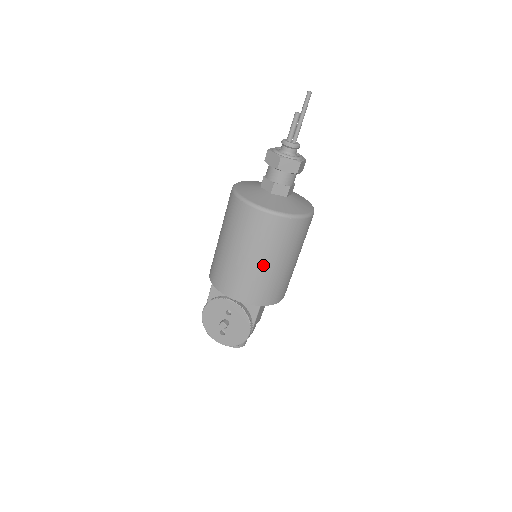
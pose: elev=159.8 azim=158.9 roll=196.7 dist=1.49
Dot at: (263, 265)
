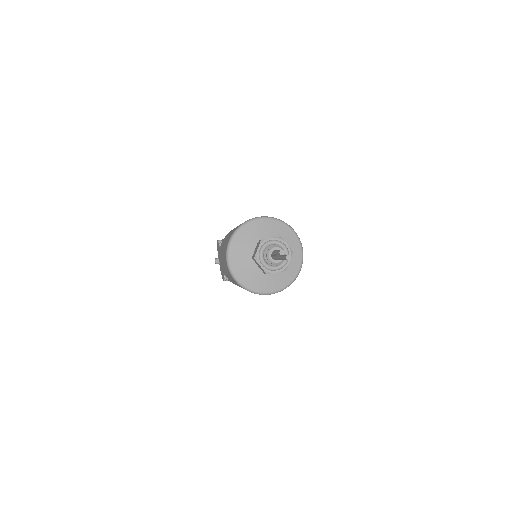
Dot at: occluded
